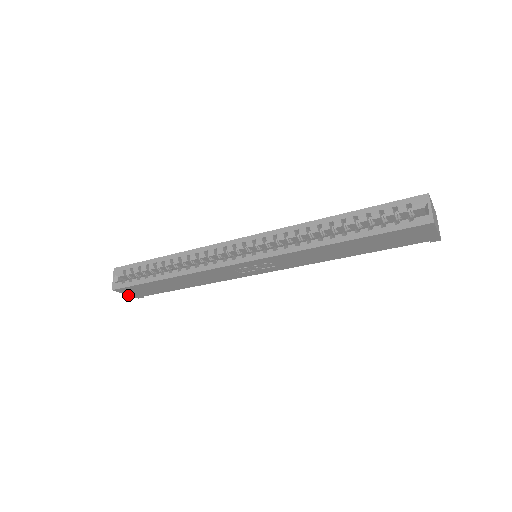
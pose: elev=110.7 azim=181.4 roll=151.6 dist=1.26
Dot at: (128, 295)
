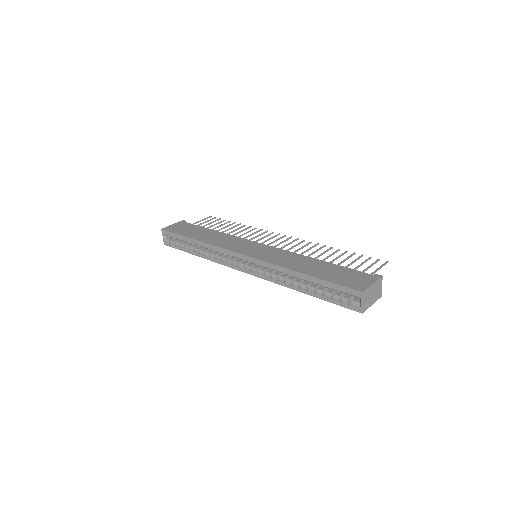
Dot at: occluded
